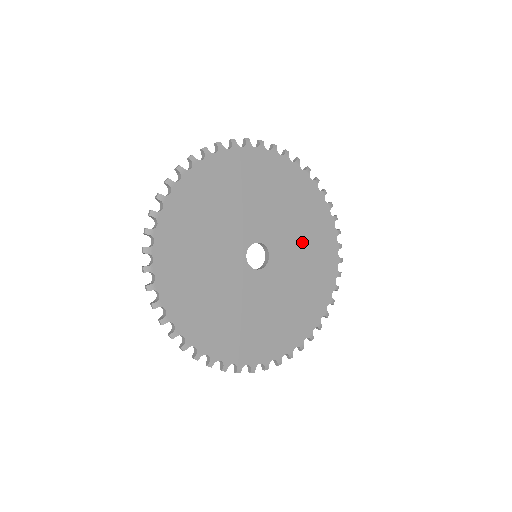
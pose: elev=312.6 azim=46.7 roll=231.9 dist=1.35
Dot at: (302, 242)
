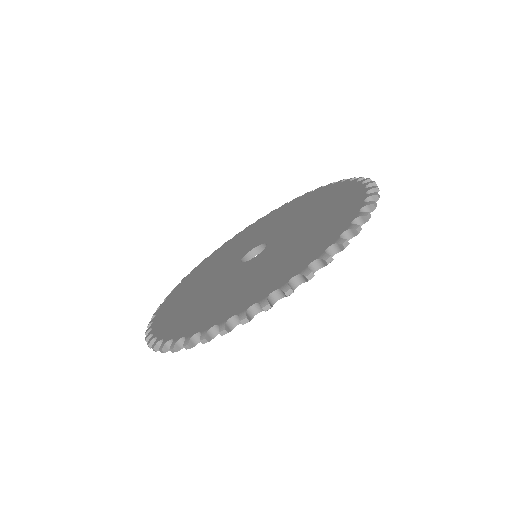
Dot at: occluded
